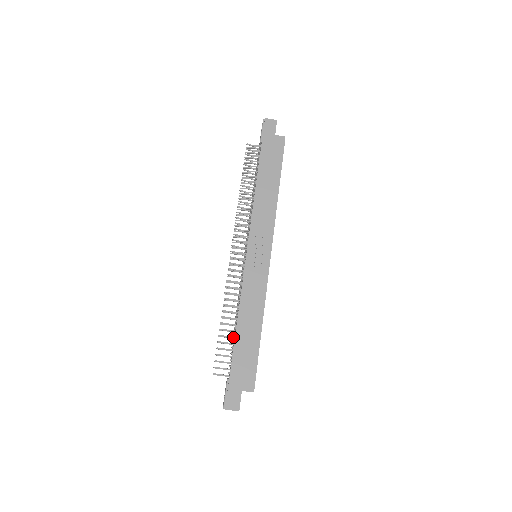
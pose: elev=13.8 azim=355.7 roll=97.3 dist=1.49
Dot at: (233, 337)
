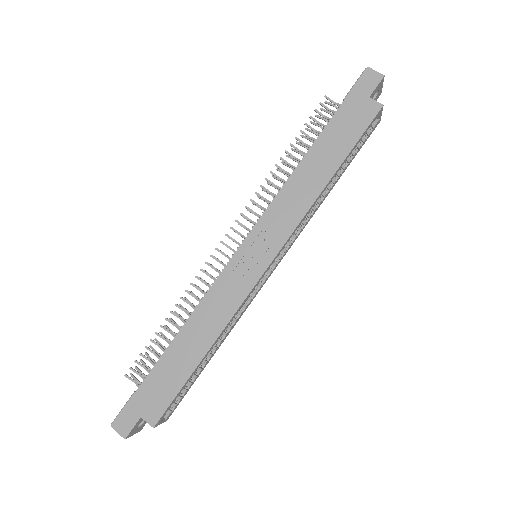
Dot at: occluded
